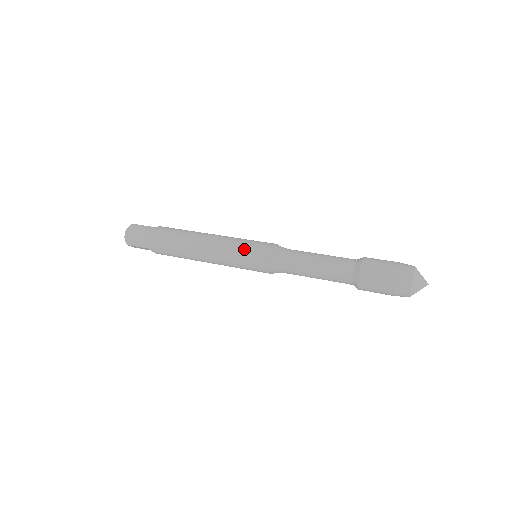
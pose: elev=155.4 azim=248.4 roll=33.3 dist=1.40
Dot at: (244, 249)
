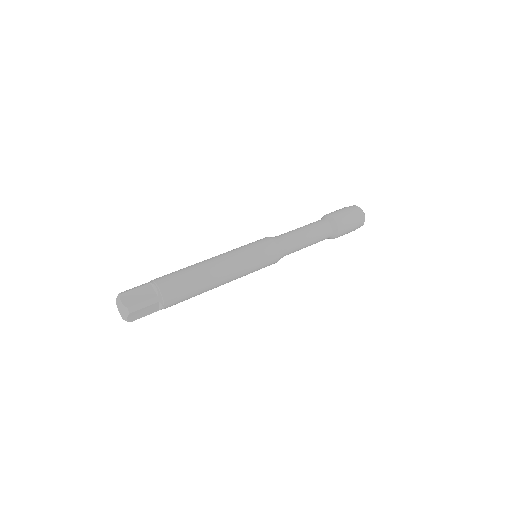
Dot at: (251, 248)
